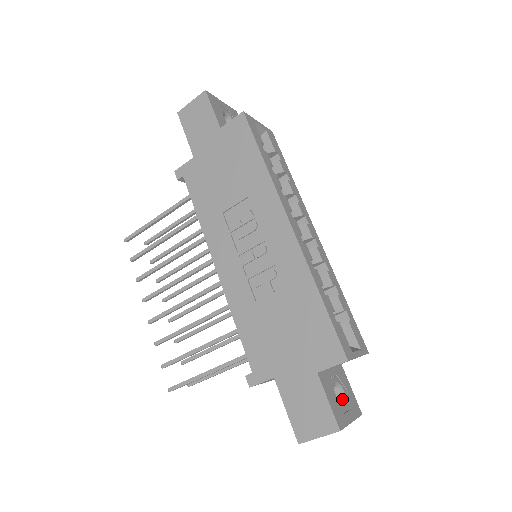
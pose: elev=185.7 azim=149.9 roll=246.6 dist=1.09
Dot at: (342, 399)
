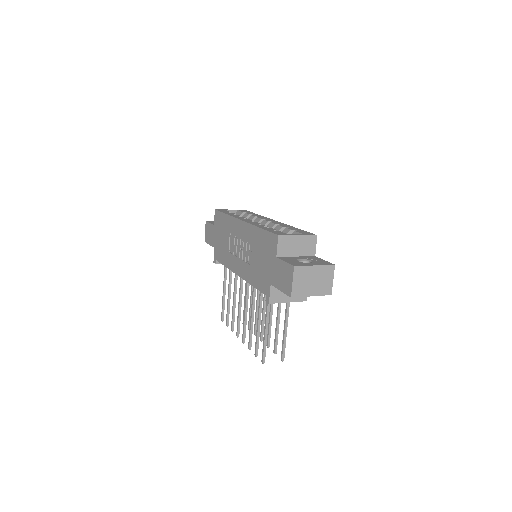
Dot at: occluded
